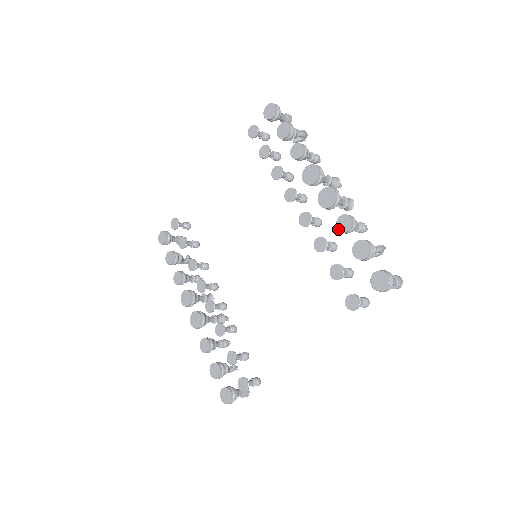
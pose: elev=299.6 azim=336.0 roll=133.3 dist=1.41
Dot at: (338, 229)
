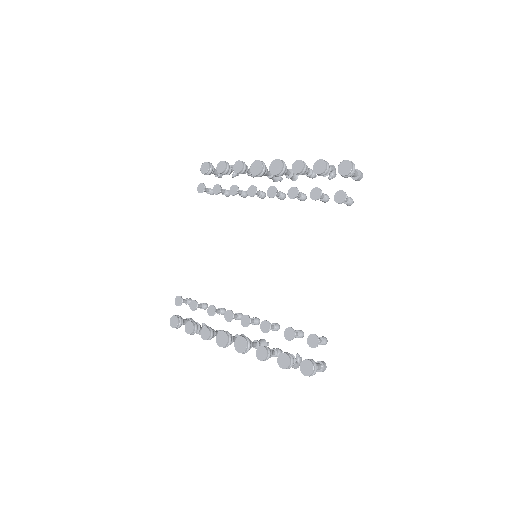
Dot at: (296, 173)
